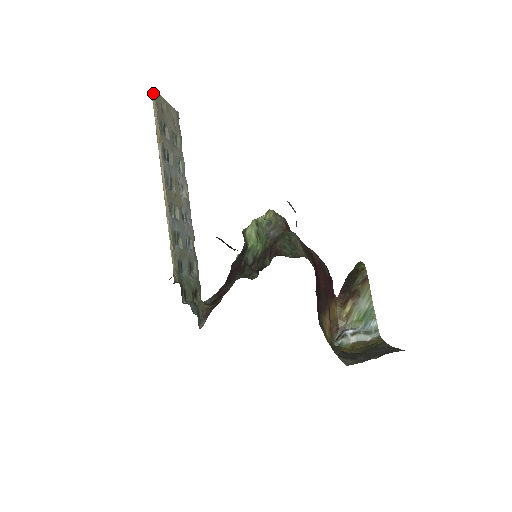
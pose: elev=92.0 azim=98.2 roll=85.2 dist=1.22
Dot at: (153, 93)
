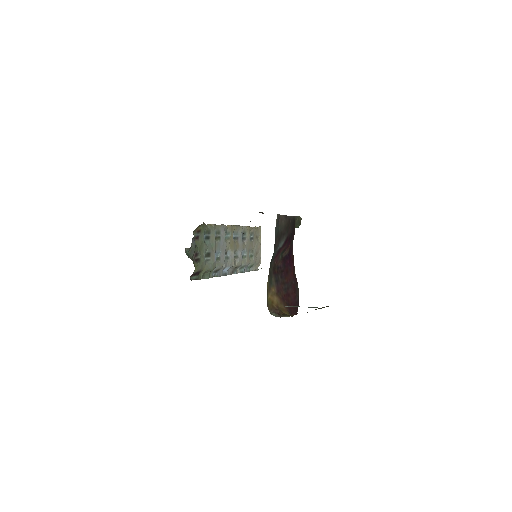
Dot at: (259, 227)
